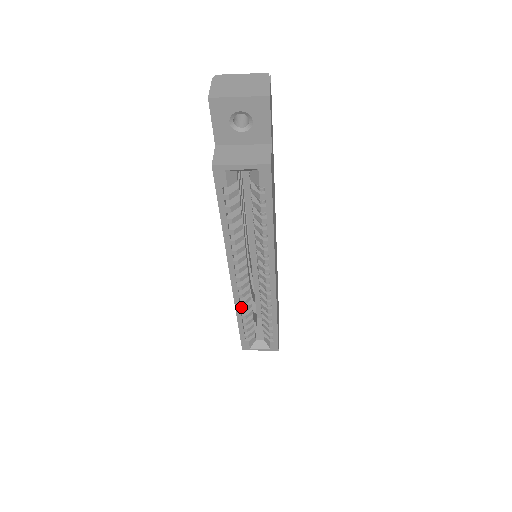
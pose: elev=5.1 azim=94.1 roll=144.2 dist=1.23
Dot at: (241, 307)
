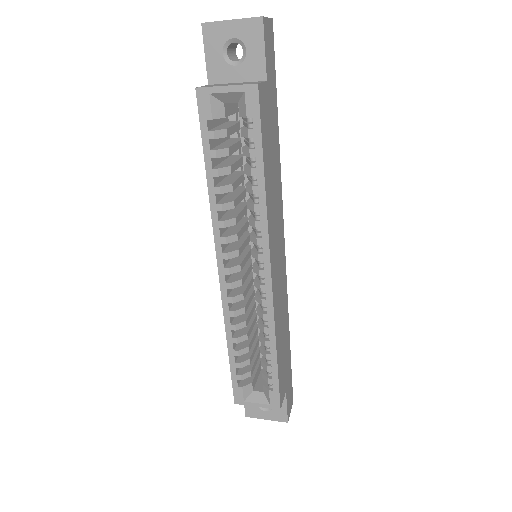
Dot at: (232, 322)
